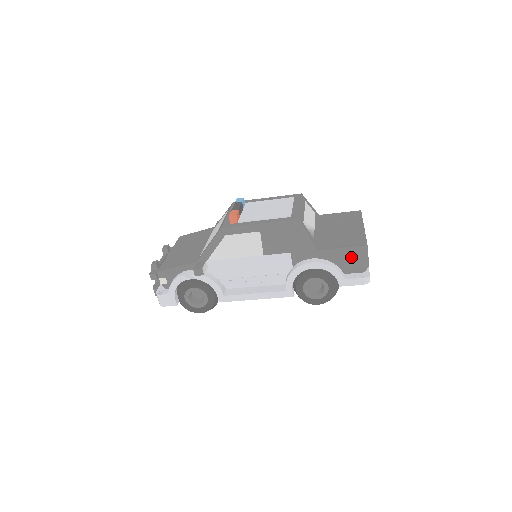
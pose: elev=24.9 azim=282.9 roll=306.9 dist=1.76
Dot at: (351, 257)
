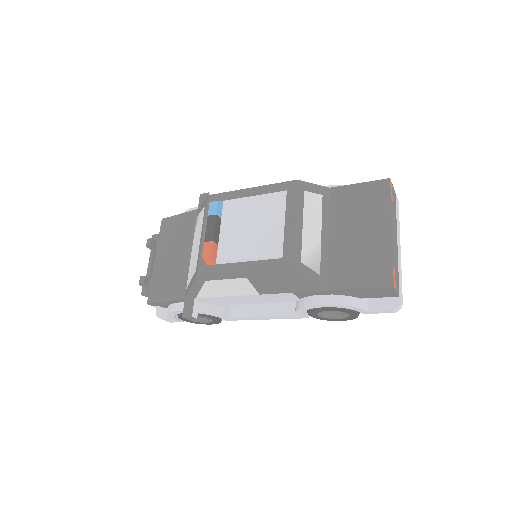
Dot at: (373, 293)
